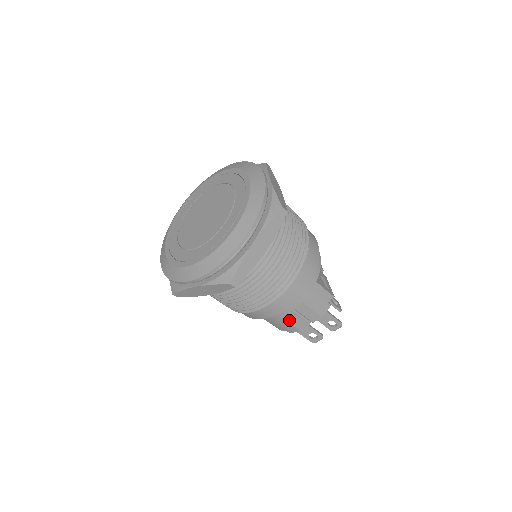
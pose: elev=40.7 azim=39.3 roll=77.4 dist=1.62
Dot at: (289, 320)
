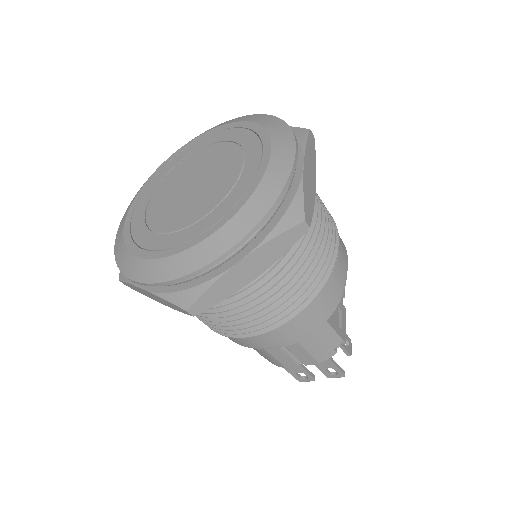
Dot at: (274, 354)
